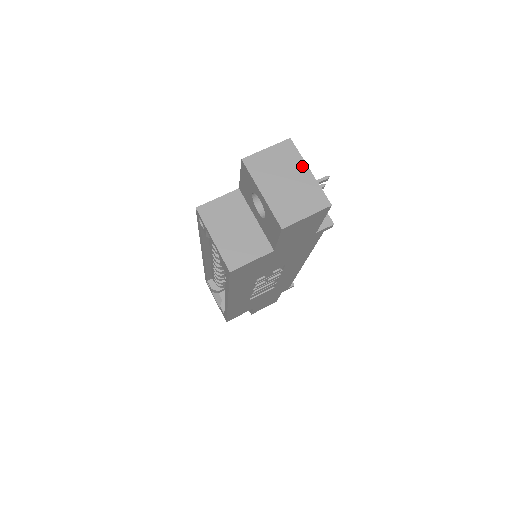
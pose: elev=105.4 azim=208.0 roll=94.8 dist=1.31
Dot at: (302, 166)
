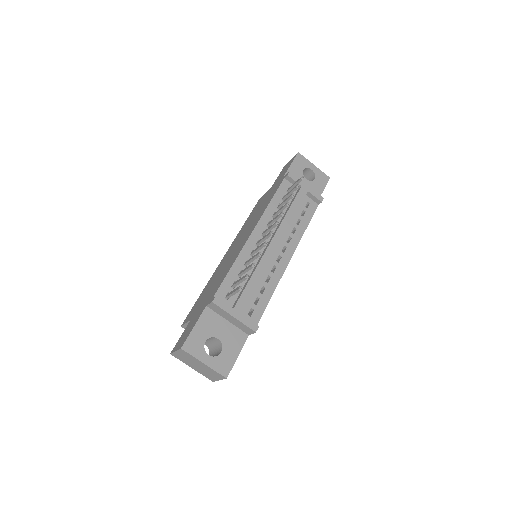
Dot at: (198, 361)
